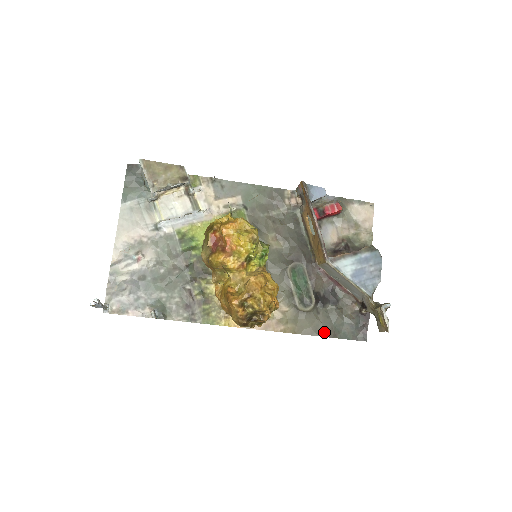
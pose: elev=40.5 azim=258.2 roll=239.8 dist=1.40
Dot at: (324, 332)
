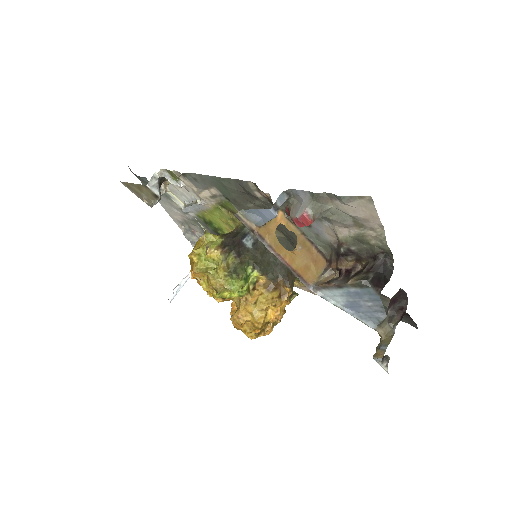
Dot at: occluded
